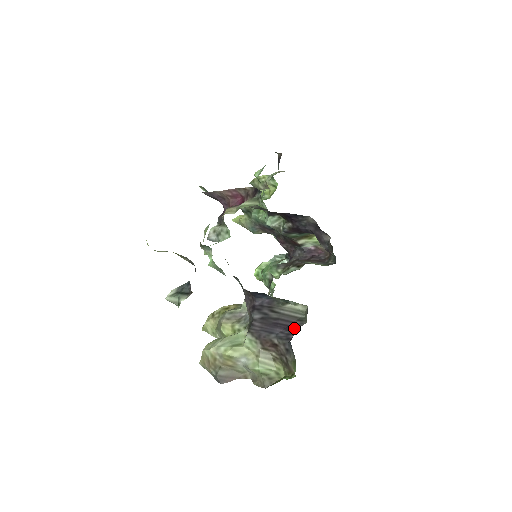
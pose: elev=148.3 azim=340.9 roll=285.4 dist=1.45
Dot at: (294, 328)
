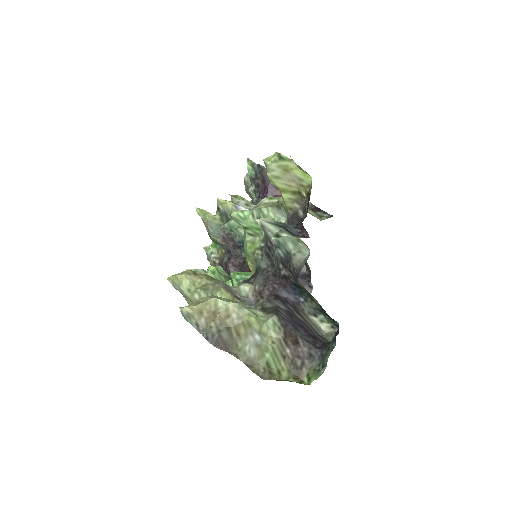
Dot at: (319, 340)
